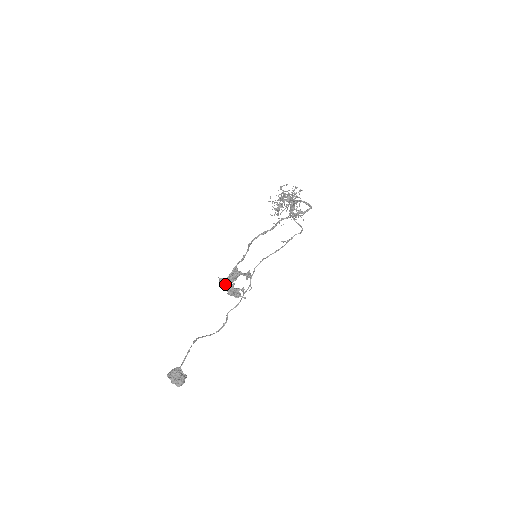
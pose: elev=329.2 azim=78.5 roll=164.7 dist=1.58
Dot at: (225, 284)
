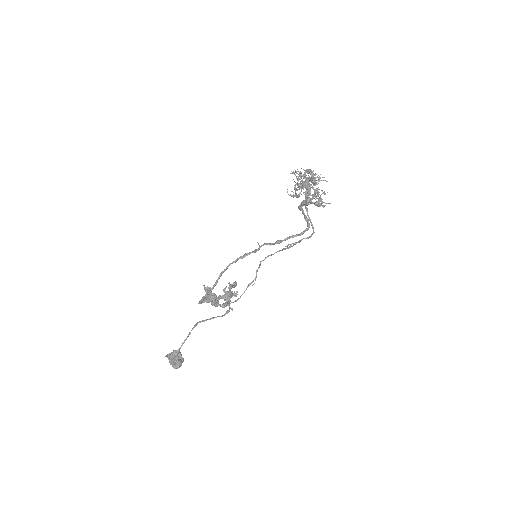
Dot at: occluded
